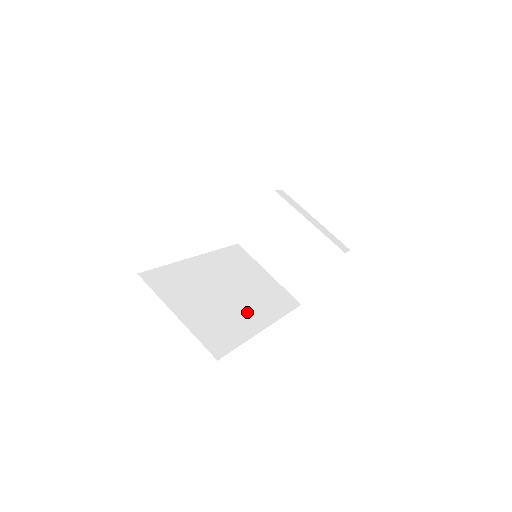
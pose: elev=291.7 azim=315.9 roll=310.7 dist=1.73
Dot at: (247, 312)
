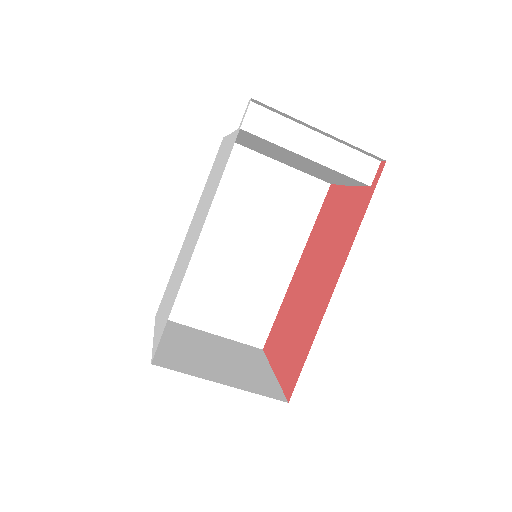
Dot at: (271, 264)
